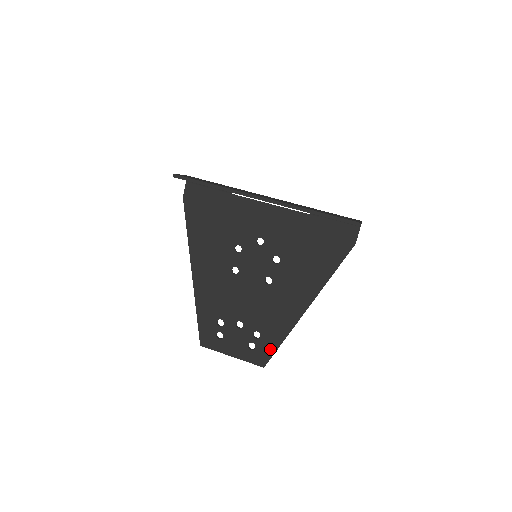
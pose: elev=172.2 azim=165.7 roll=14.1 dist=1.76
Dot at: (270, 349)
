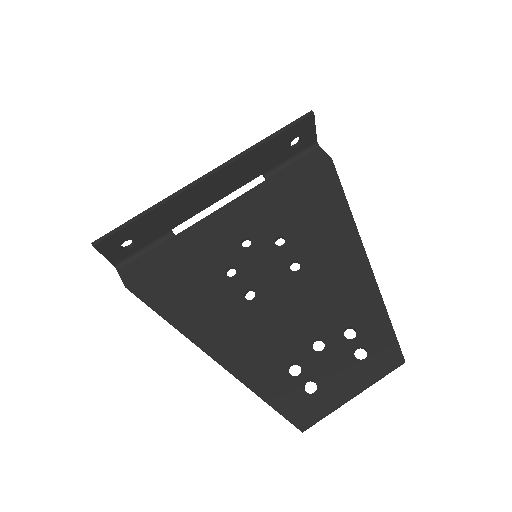
Dot at: (383, 331)
